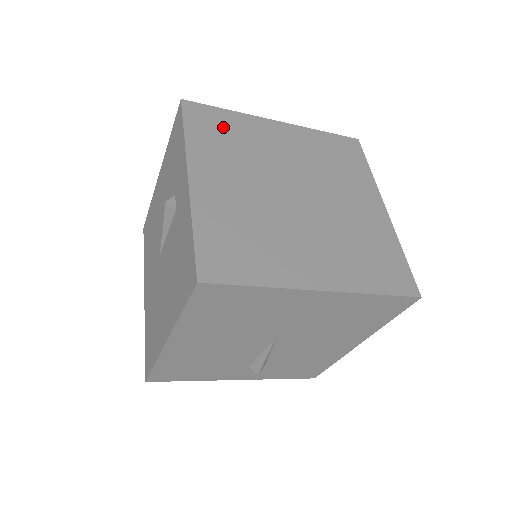
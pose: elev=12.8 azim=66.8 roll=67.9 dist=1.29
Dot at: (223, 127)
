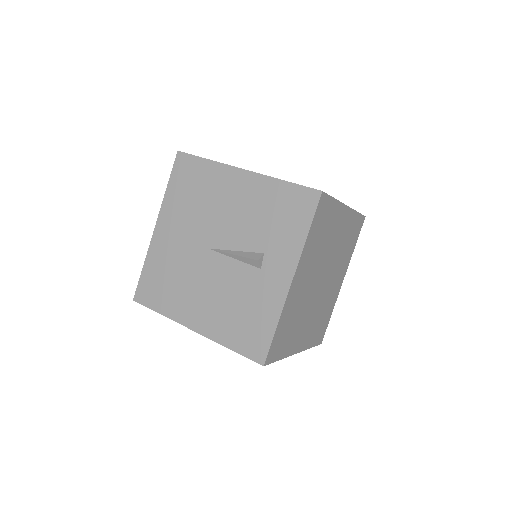
Dot at: (325, 221)
